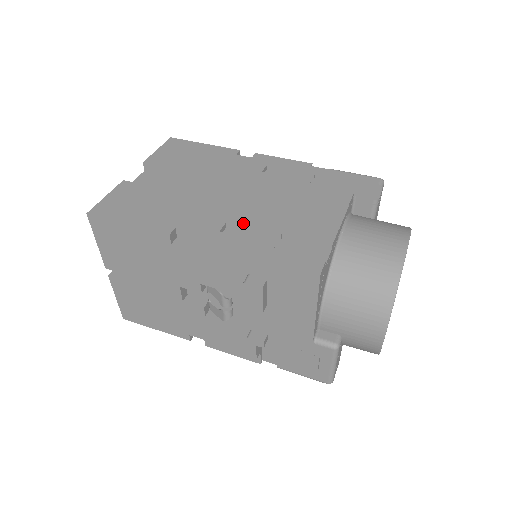
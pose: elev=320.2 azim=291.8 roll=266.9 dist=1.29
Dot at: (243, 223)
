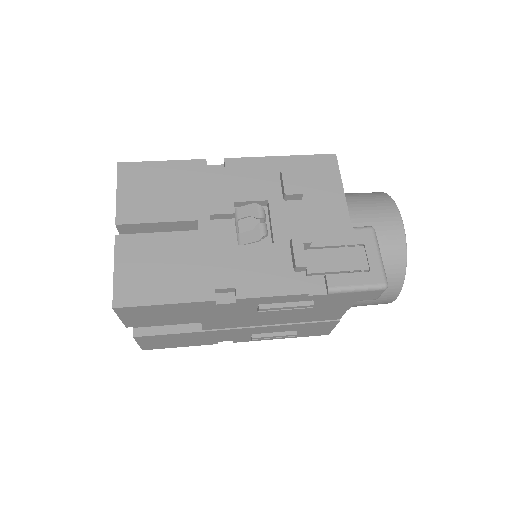
Dot at: occluded
